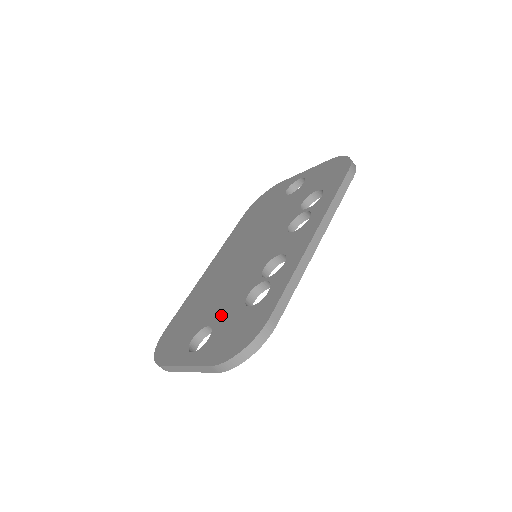
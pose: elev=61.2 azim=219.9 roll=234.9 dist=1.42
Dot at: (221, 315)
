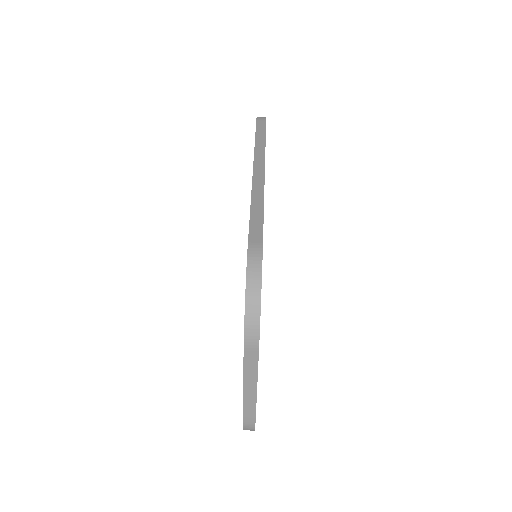
Dot at: occluded
